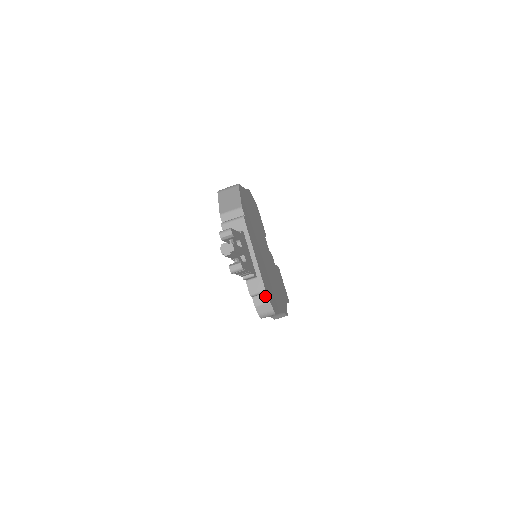
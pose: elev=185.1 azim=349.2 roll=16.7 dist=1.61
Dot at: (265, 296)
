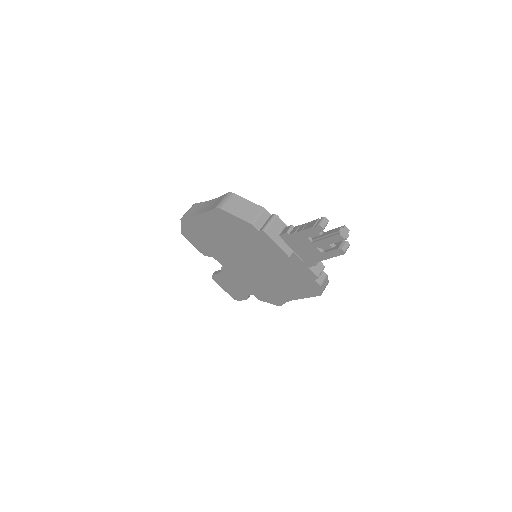
Dot at: (322, 273)
